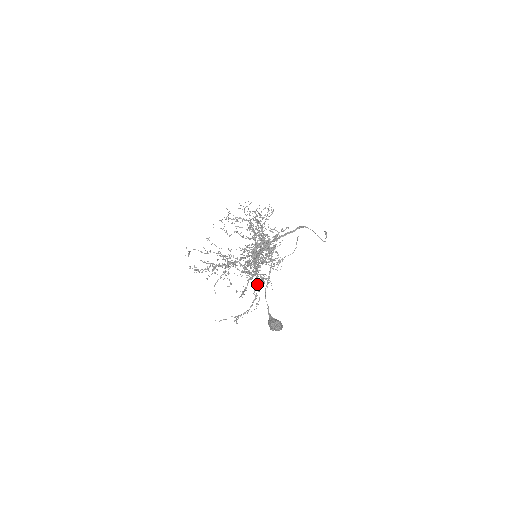
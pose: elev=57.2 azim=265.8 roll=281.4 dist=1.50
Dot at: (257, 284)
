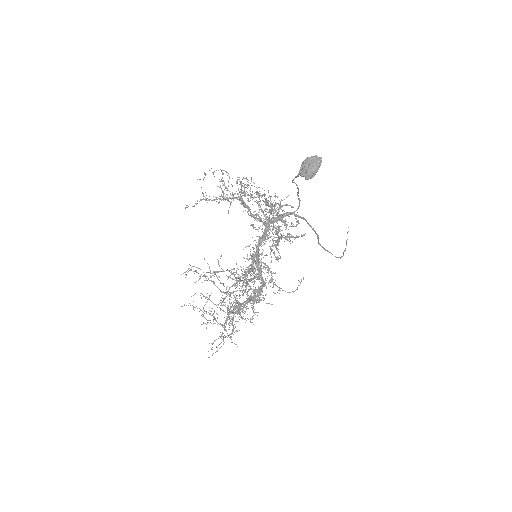
Dot at: (251, 269)
